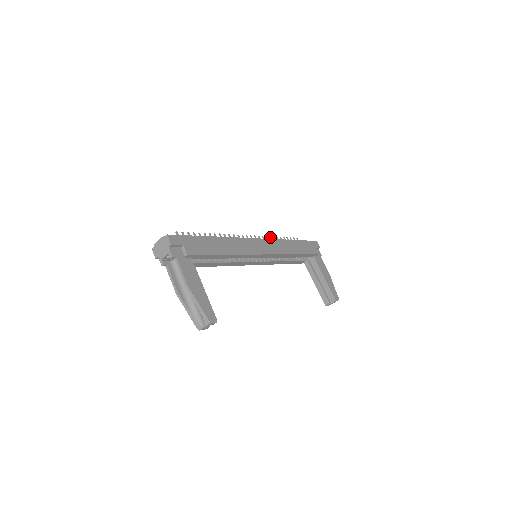
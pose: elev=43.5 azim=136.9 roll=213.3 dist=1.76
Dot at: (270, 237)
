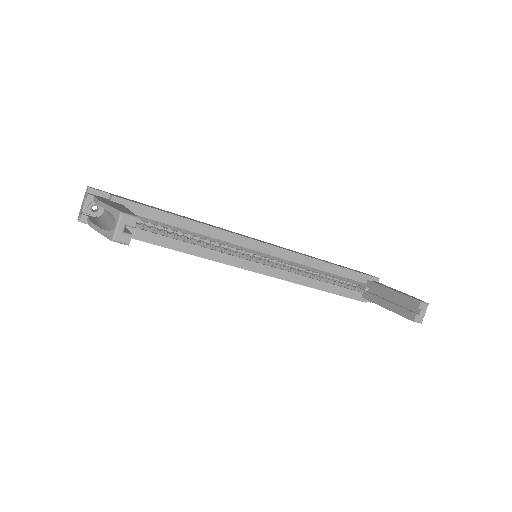
Dot at: occluded
